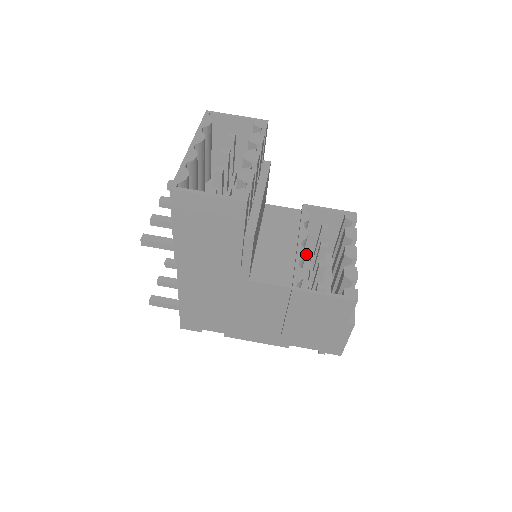
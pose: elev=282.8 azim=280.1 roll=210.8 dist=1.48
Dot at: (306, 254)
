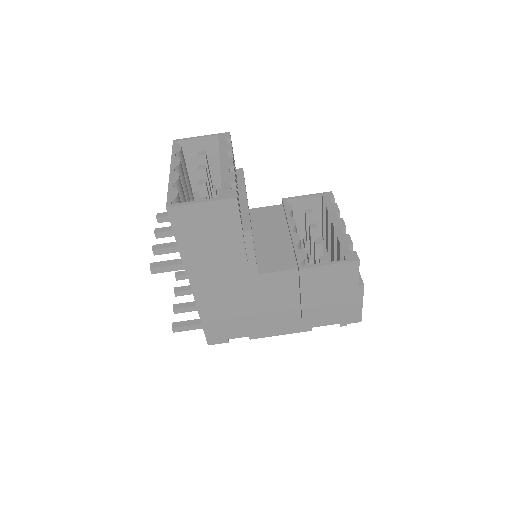
Dot at: occluded
